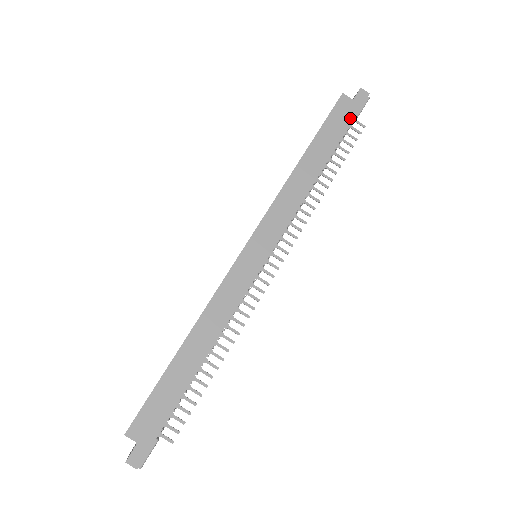
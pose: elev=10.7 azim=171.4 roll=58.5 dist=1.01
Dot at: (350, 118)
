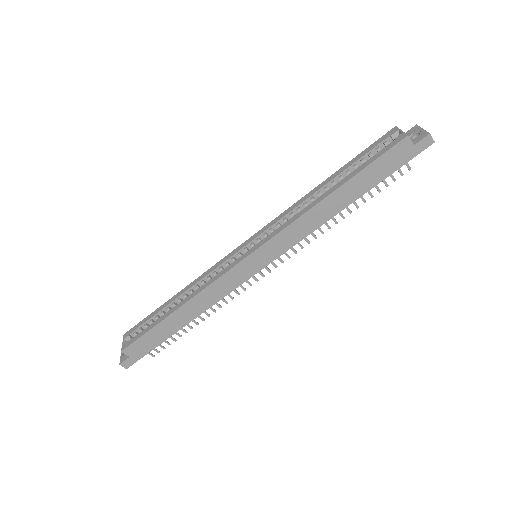
Dot at: (400, 164)
